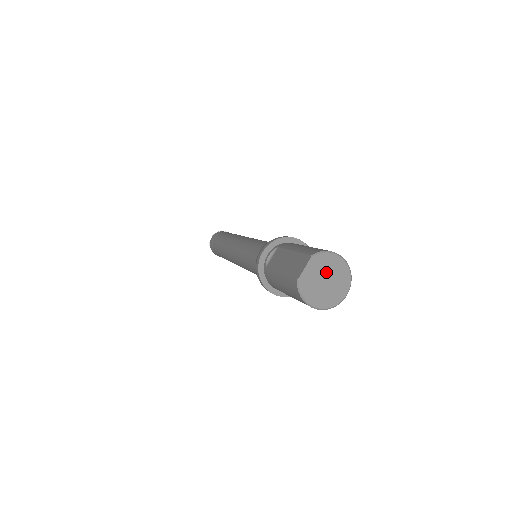
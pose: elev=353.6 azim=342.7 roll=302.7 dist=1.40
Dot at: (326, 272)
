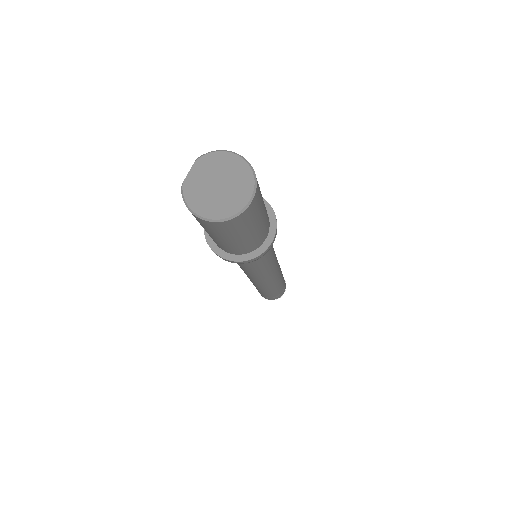
Dot at: (218, 174)
